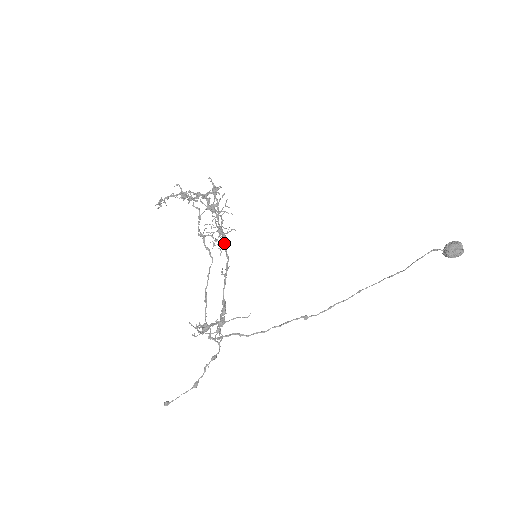
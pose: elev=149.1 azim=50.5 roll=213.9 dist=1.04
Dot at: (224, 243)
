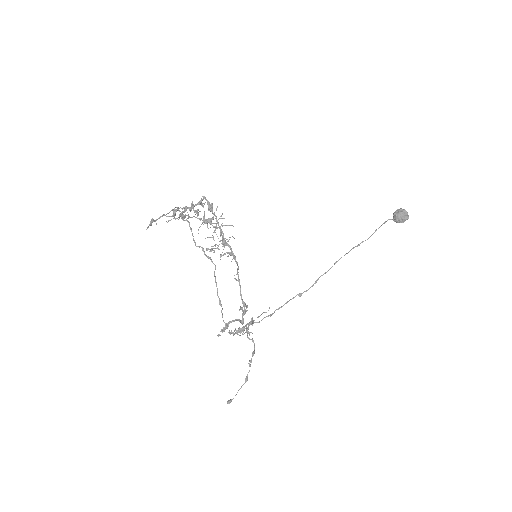
Dot at: (233, 254)
